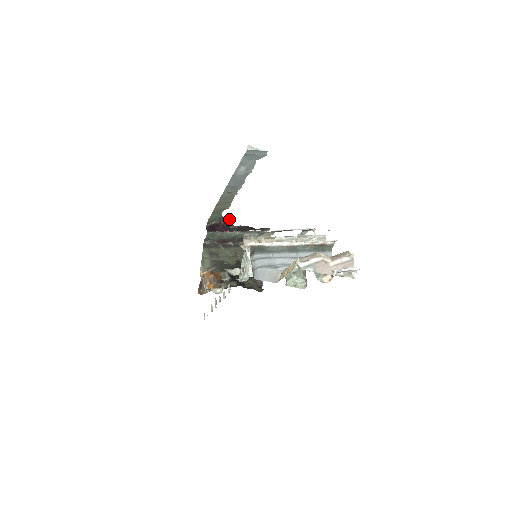
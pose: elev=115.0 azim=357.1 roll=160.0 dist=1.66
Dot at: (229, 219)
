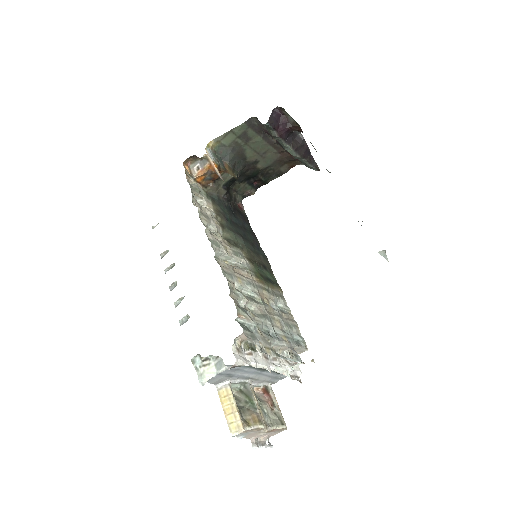
Dot at: occluded
